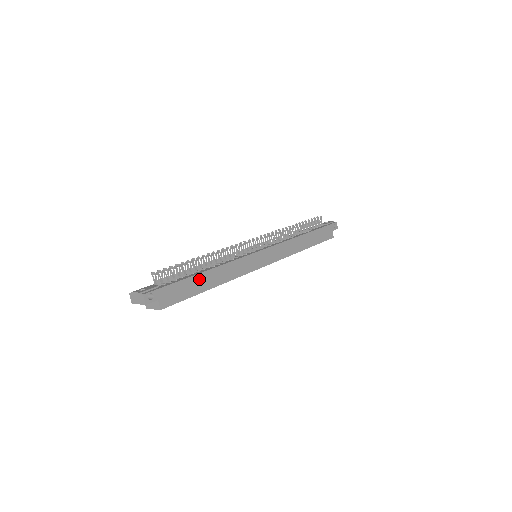
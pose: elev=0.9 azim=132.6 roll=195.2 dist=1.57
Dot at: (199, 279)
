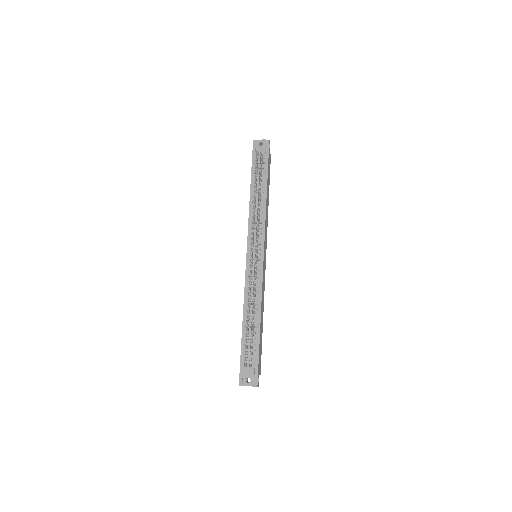
Dot at: (260, 332)
